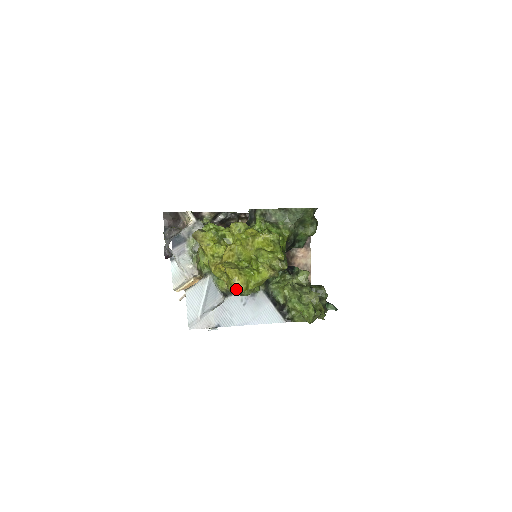
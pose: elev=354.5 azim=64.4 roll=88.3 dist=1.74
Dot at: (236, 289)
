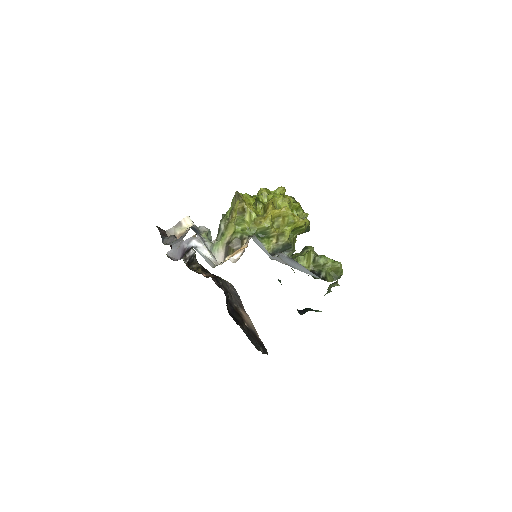
Dot at: (289, 235)
